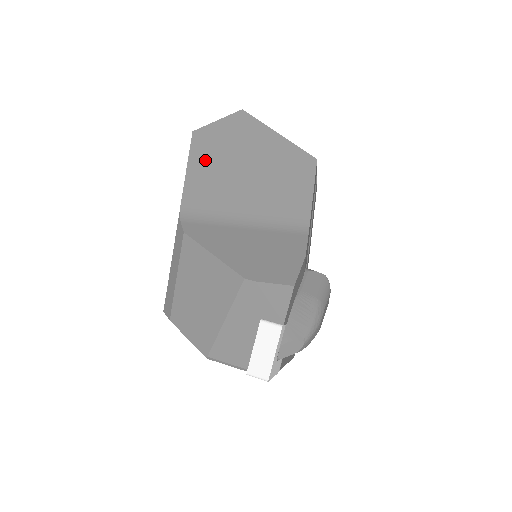
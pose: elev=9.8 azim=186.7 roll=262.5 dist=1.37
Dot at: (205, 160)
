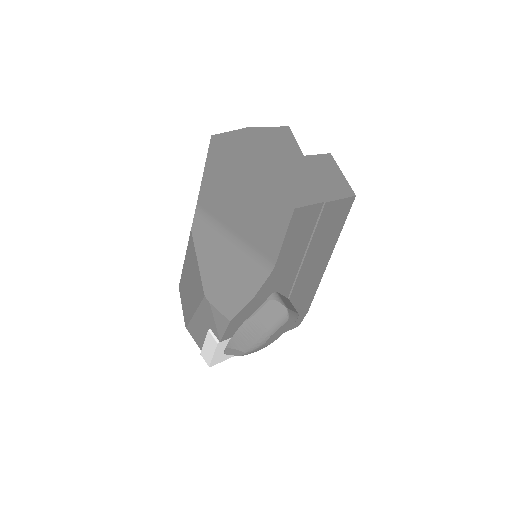
Dot at: (216, 168)
